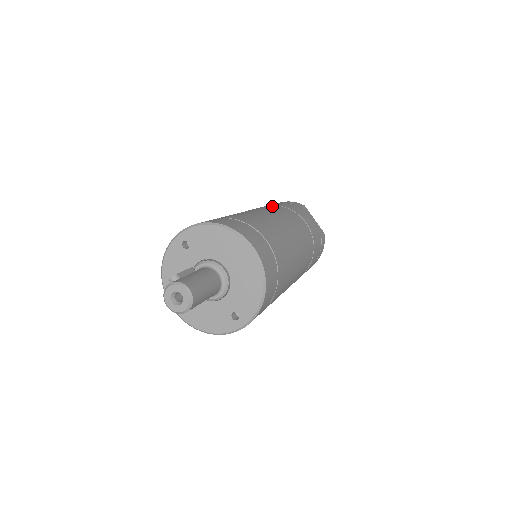
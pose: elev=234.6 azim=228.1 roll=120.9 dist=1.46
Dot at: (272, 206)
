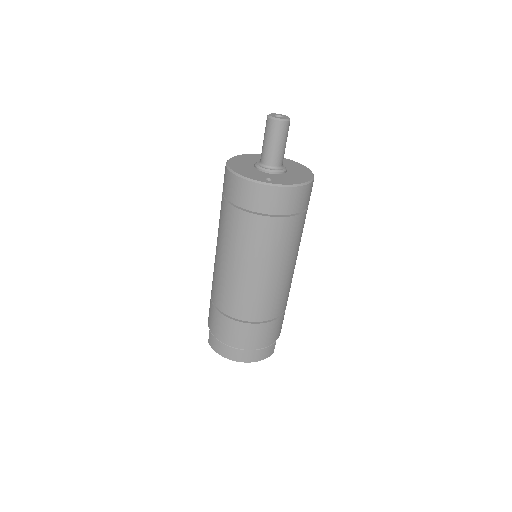
Dot at: occluded
